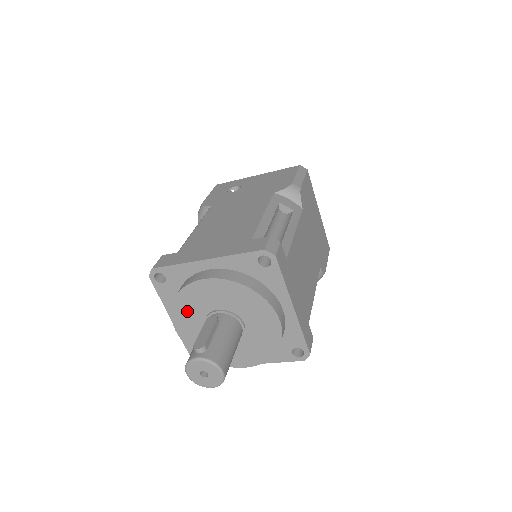
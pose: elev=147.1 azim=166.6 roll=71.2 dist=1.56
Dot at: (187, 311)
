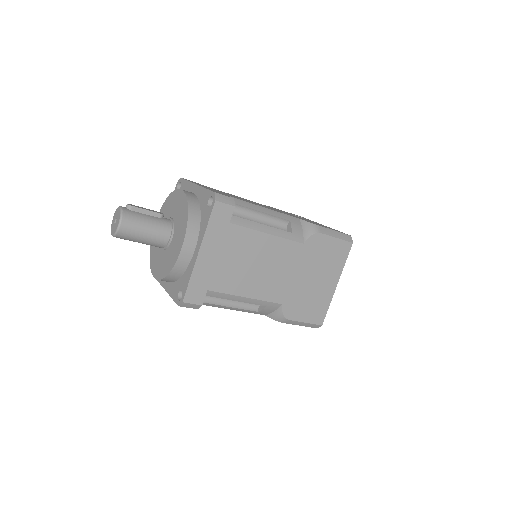
Dot at: (165, 210)
